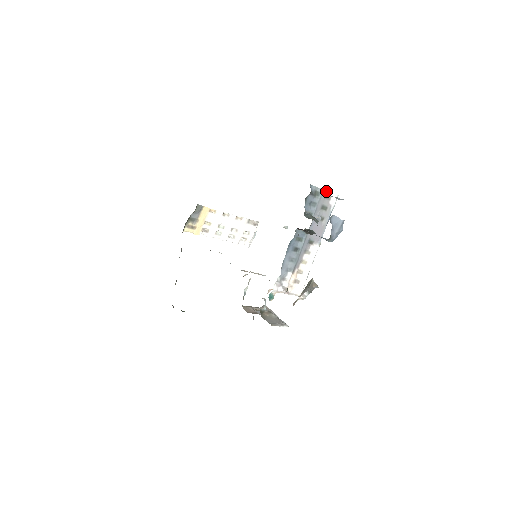
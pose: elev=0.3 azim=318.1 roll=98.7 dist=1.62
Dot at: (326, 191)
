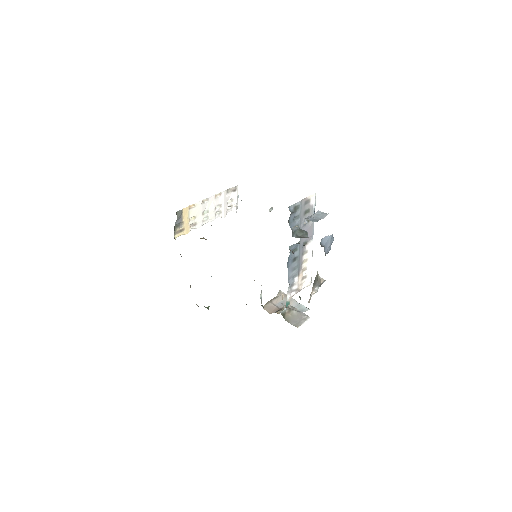
Dot at: (304, 199)
